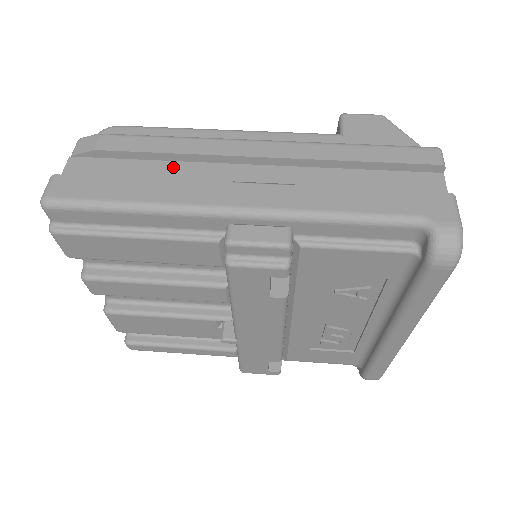
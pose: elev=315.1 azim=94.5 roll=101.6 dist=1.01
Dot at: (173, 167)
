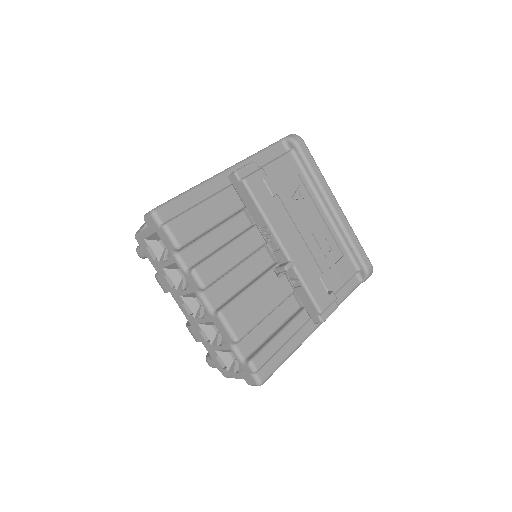
Dot at: occluded
